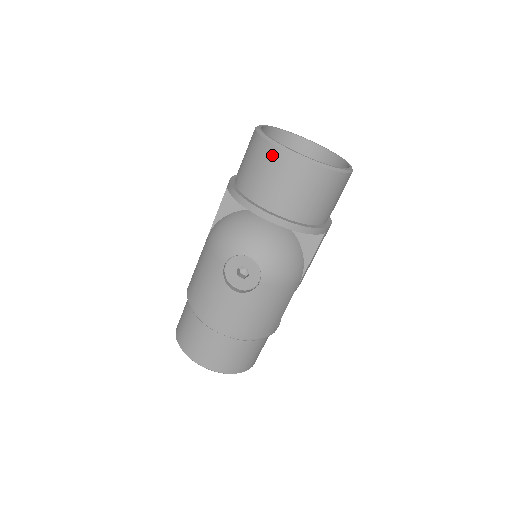
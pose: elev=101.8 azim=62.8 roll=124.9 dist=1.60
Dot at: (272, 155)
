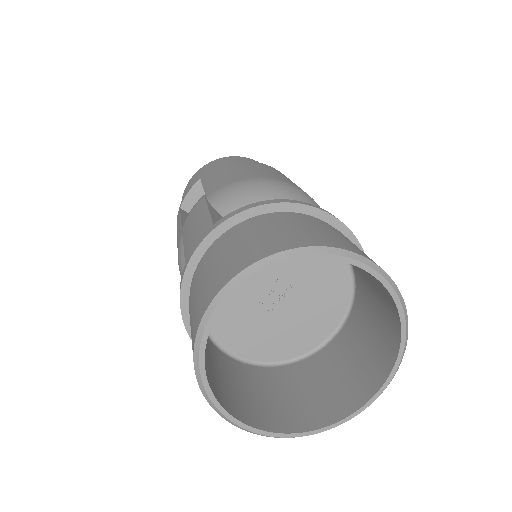
Dot at: occluded
